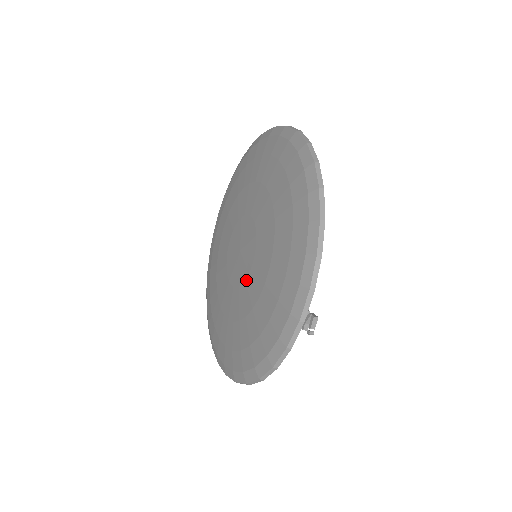
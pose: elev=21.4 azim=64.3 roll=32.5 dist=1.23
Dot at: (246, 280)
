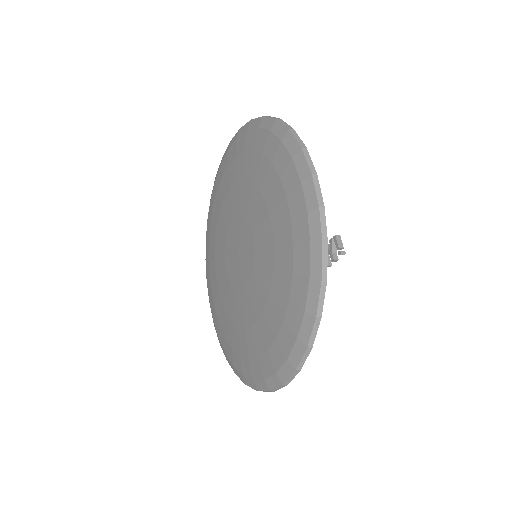
Dot at: (255, 260)
